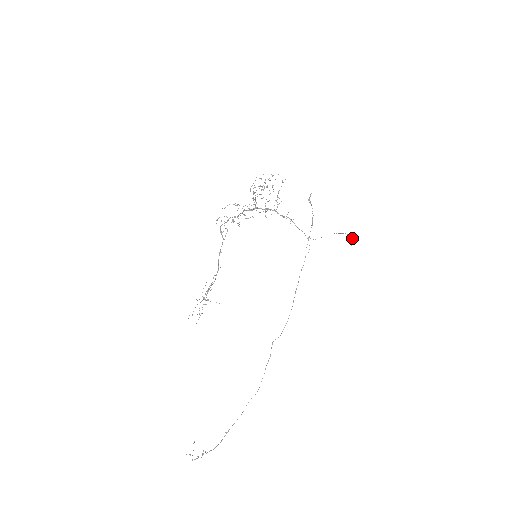
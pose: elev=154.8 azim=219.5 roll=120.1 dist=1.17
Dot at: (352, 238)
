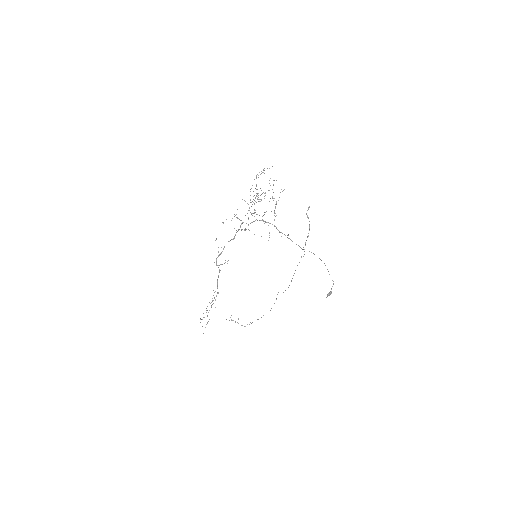
Dot at: (327, 295)
